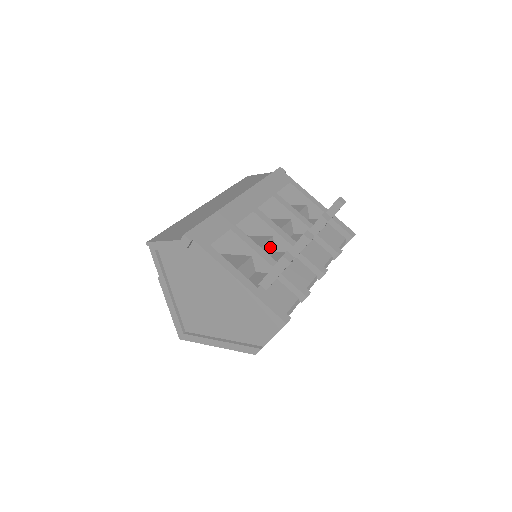
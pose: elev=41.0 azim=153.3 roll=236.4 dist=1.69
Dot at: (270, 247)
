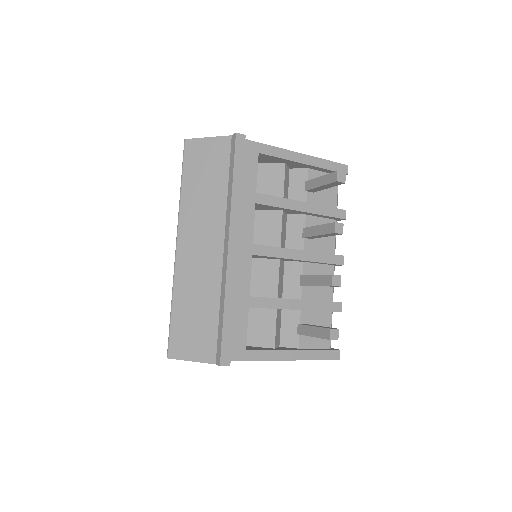
Dot at: (281, 269)
